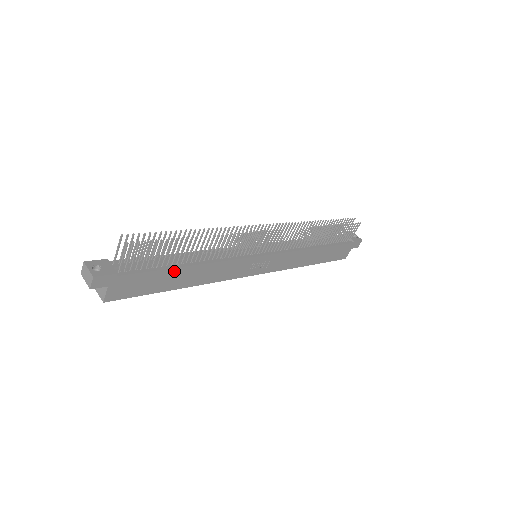
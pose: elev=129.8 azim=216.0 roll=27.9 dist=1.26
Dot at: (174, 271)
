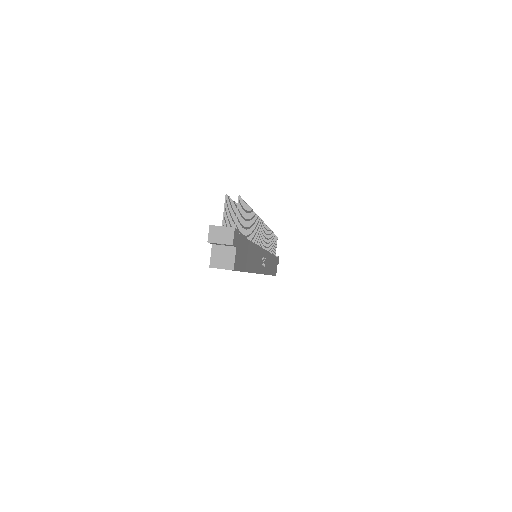
Dot at: (249, 245)
